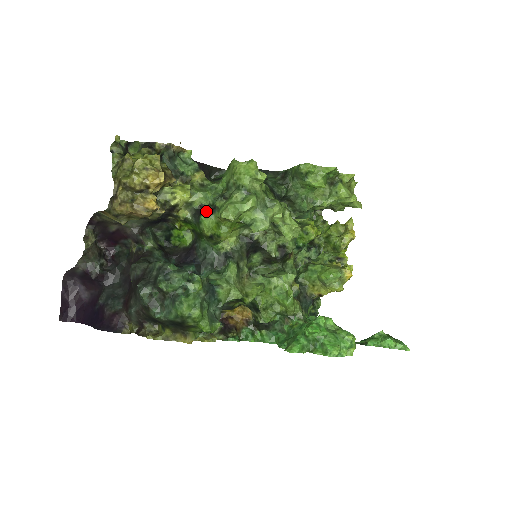
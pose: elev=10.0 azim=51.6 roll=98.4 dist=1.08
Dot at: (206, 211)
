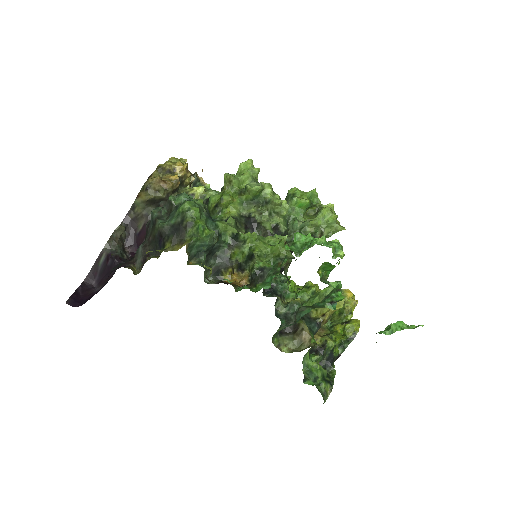
Dot at: occluded
